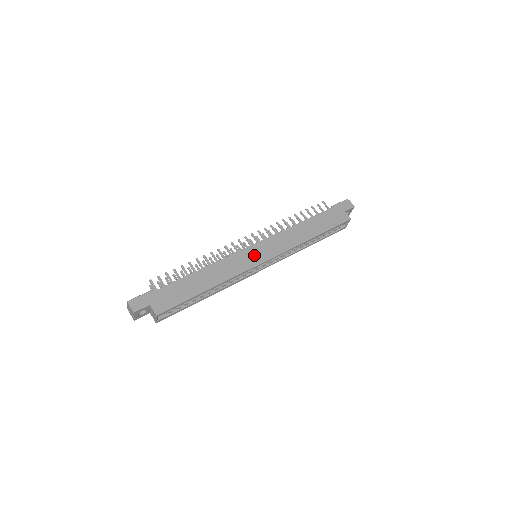
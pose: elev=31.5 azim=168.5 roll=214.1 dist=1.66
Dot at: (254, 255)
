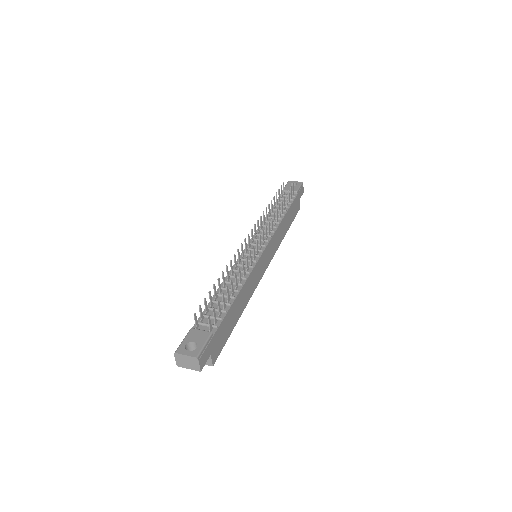
Dot at: (264, 263)
